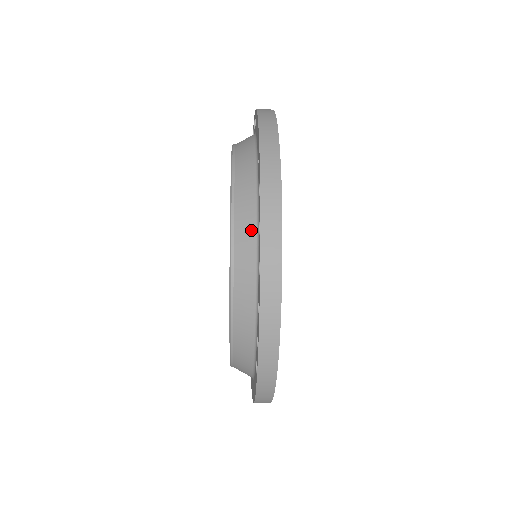
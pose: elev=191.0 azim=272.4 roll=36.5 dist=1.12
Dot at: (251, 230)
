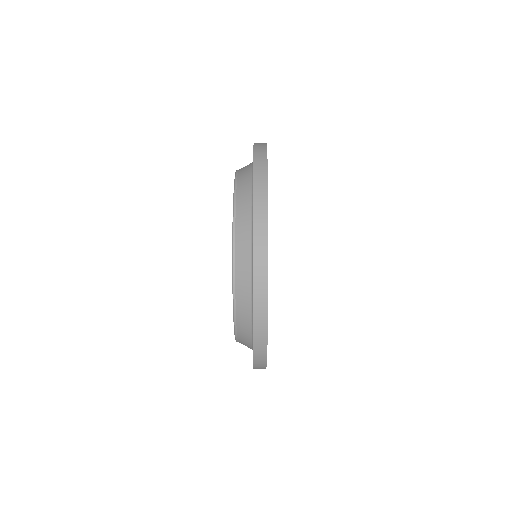
Dot at: (249, 346)
